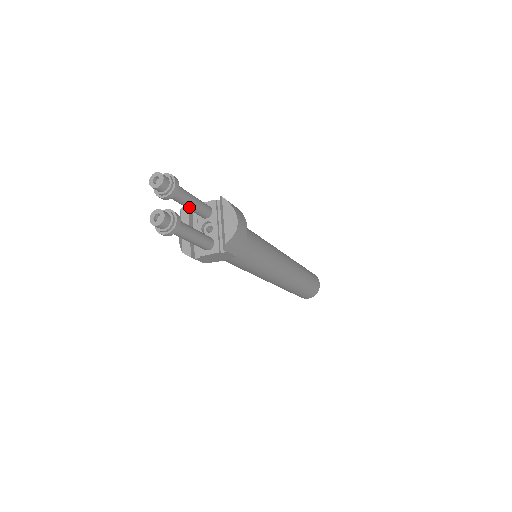
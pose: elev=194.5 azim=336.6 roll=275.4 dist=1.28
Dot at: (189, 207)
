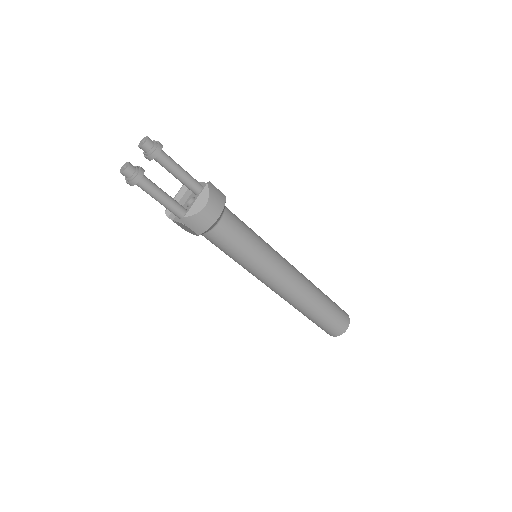
Dot at: (175, 177)
